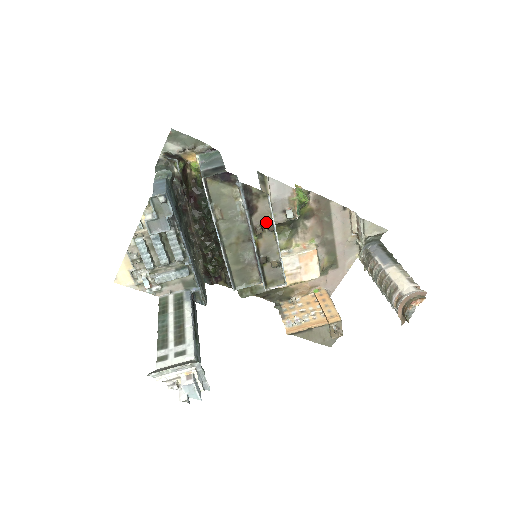
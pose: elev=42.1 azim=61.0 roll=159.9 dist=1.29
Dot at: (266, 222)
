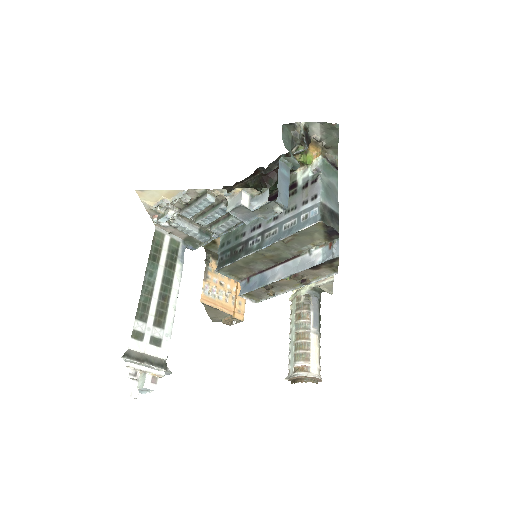
Dot at: (308, 277)
